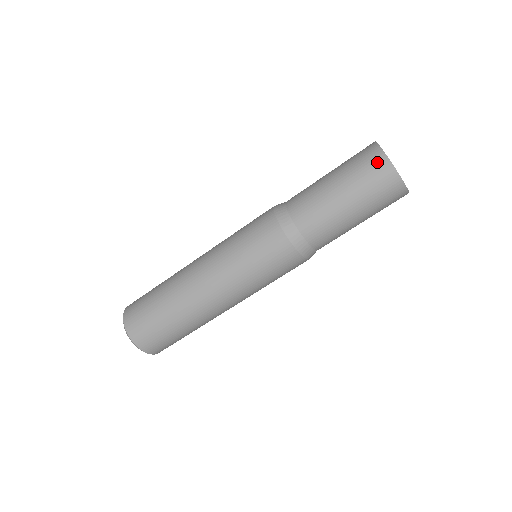
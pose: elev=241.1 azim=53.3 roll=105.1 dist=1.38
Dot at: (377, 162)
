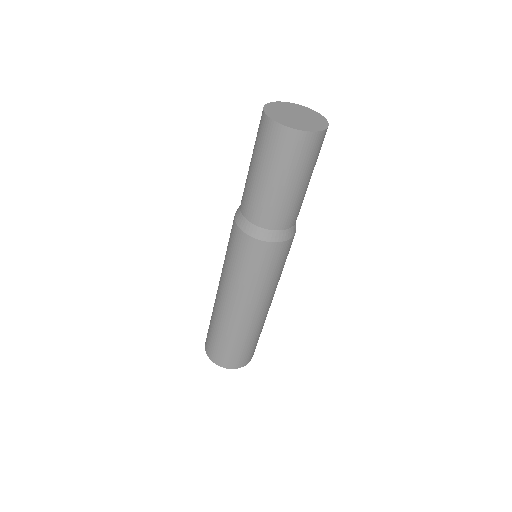
Dot at: (275, 134)
